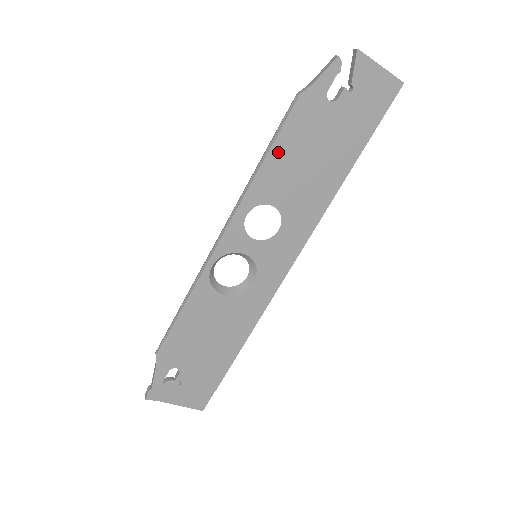
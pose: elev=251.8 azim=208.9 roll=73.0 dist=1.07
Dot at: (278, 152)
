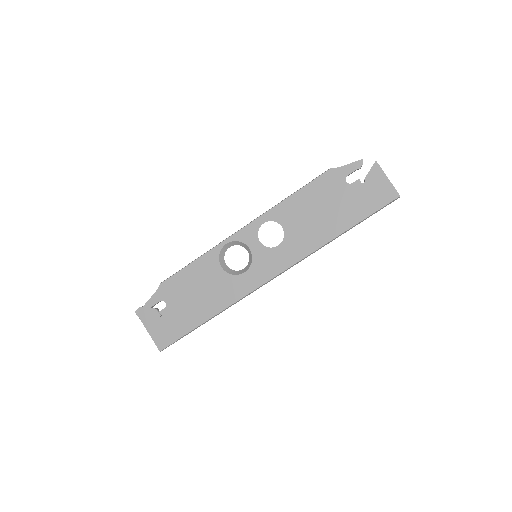
Dot at: (301, 195)
